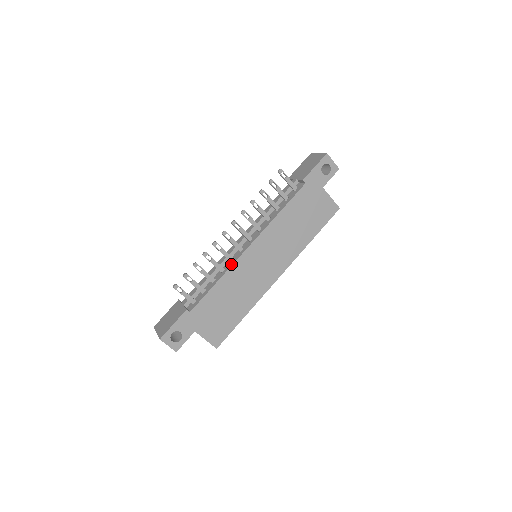
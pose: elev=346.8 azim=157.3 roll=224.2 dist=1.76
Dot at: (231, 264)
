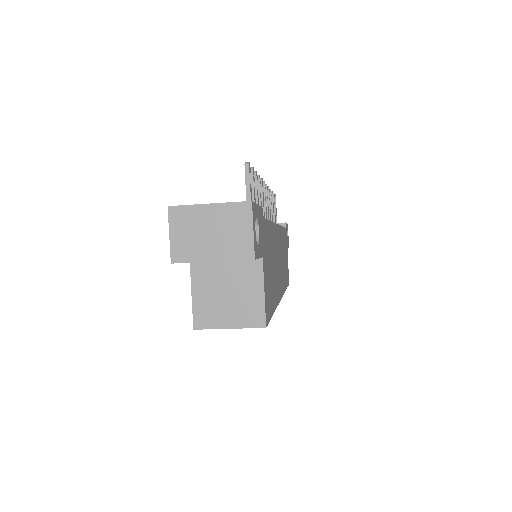
Dot at: occluded
